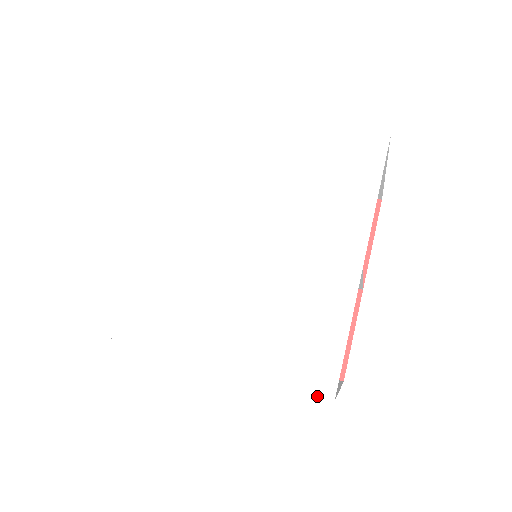
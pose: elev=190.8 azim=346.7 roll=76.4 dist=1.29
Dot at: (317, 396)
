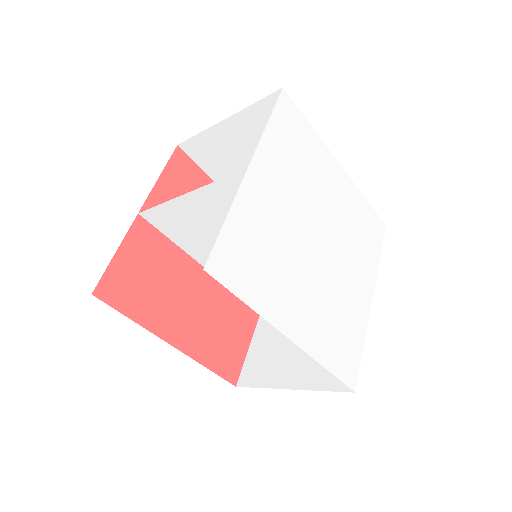
Dot at: occluded
